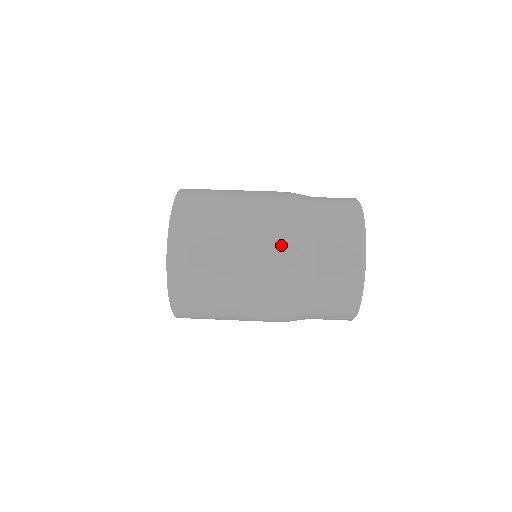
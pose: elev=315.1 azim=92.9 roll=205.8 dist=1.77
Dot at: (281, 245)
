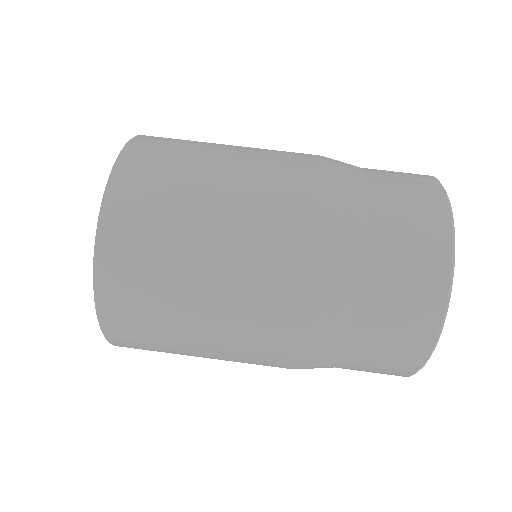
Dot at: (289, 339)
